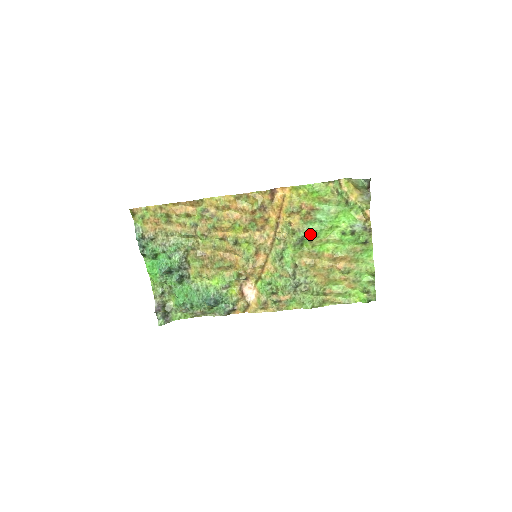
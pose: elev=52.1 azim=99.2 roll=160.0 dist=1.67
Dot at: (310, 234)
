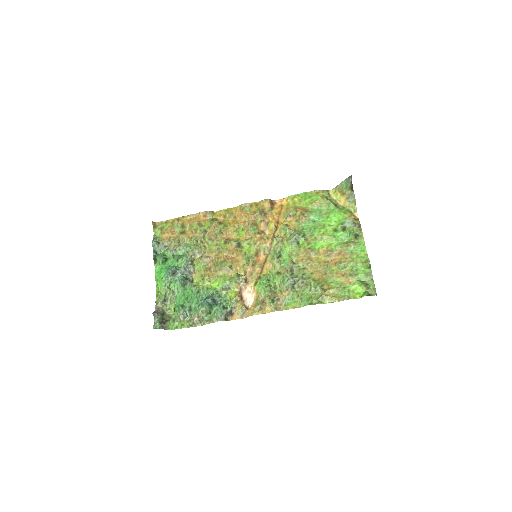
Dot at: (305, 233)
